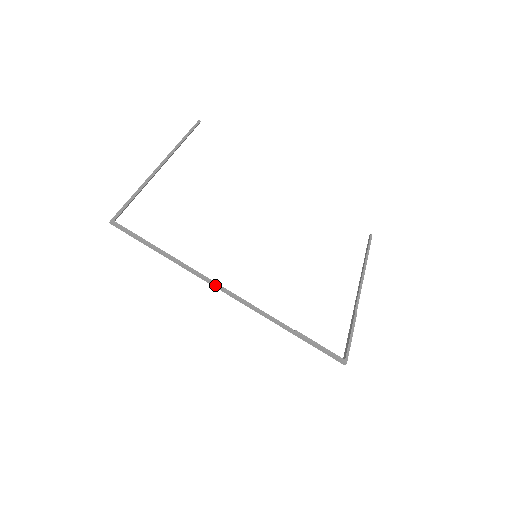
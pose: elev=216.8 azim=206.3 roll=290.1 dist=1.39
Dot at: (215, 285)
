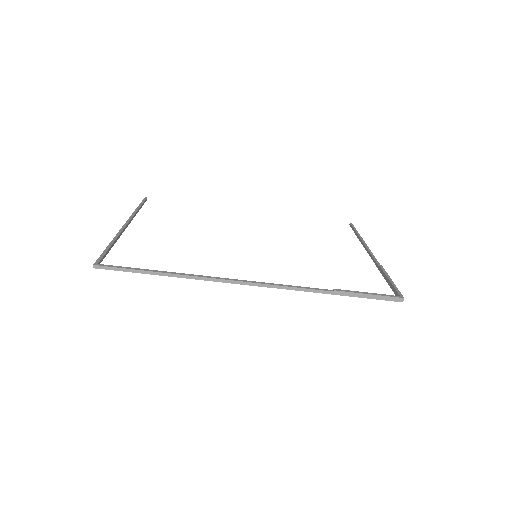
Dot at: (229, 280)
